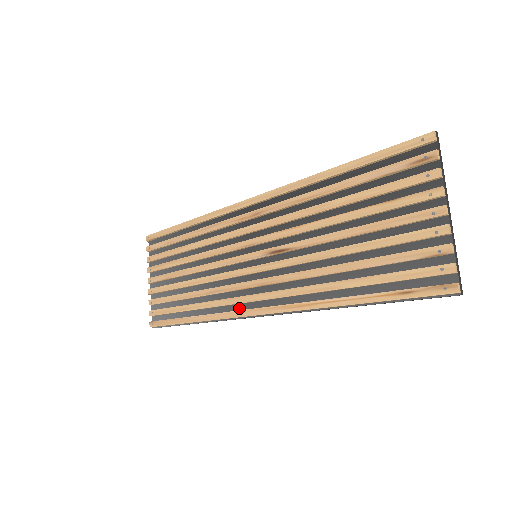
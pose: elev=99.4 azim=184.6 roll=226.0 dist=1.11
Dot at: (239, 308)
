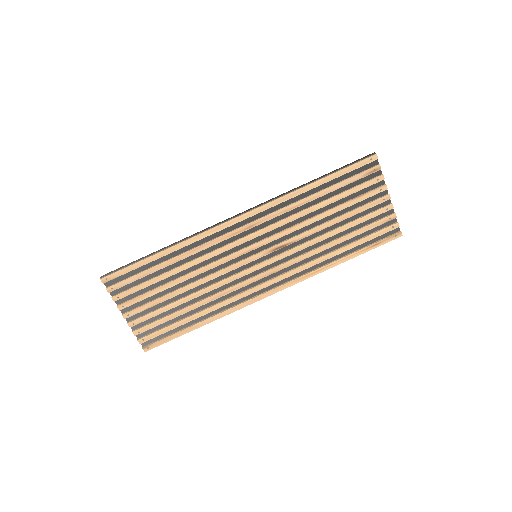
Dot at: (250, 296)
